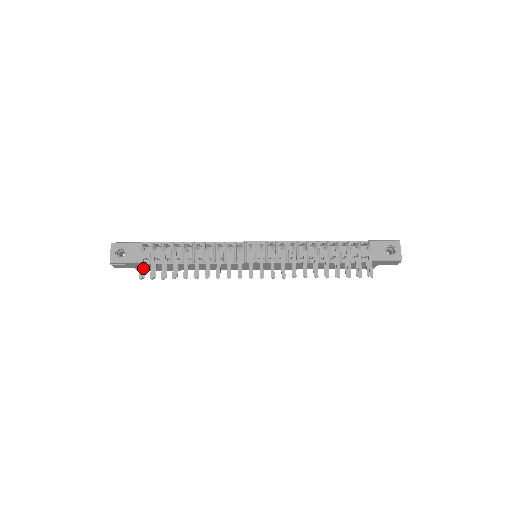
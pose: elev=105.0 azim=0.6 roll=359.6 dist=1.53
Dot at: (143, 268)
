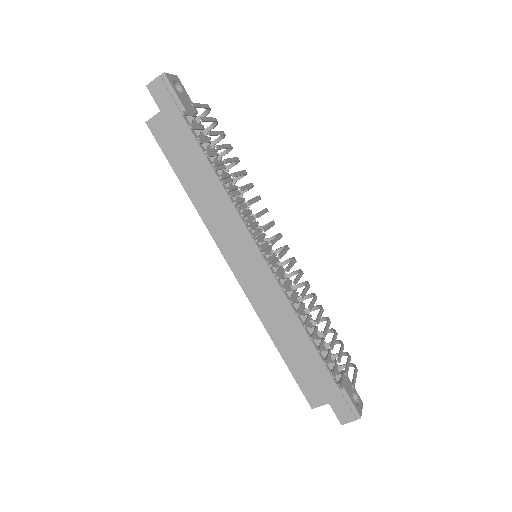
Dot at: (190, 112)
